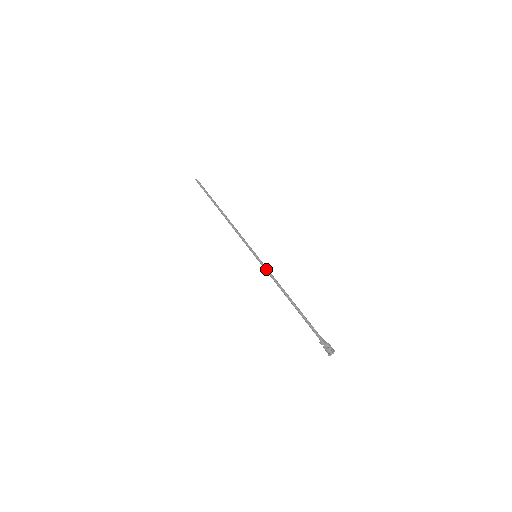
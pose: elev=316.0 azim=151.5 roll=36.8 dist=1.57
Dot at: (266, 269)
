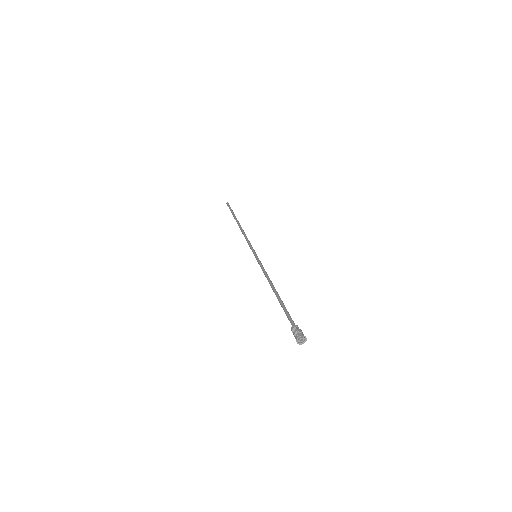
Dot at: (262, 265)
